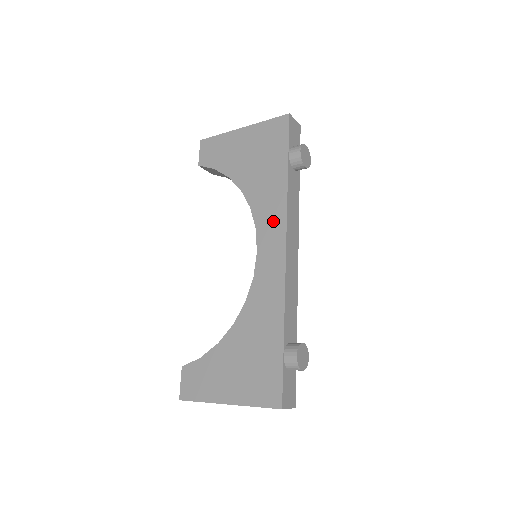
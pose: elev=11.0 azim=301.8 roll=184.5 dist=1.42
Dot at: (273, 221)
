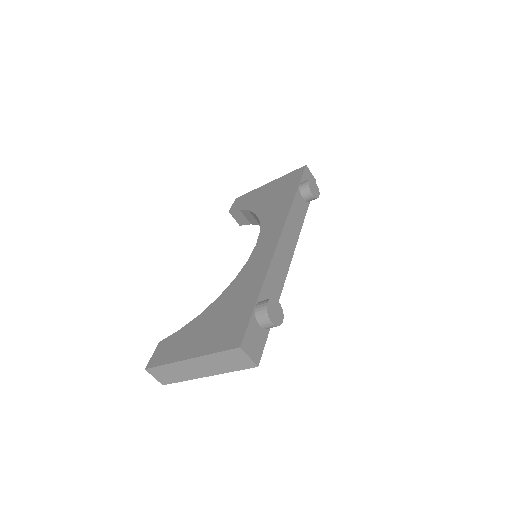
Dot at: (275, 223)
